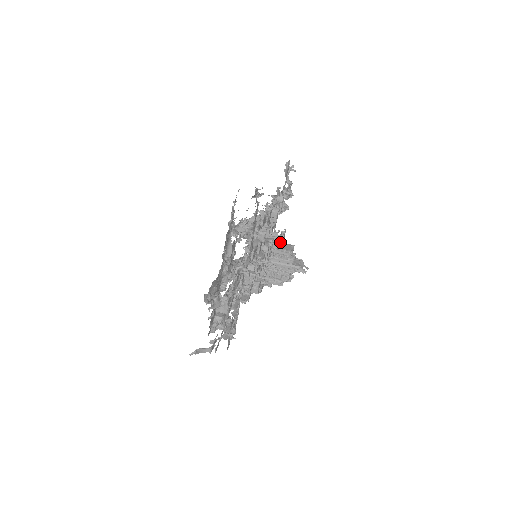
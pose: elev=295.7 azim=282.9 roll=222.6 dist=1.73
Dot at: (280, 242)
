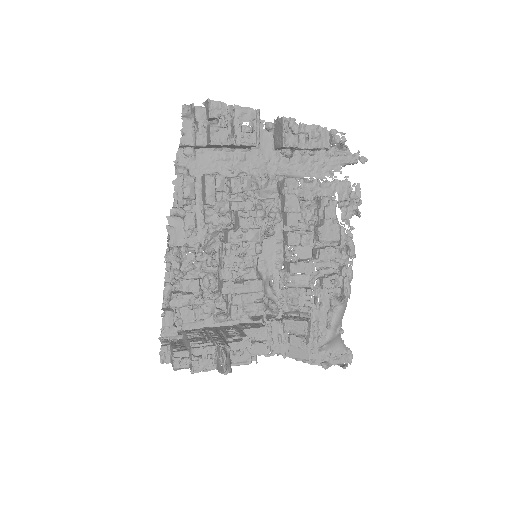
Dot at: occluded
